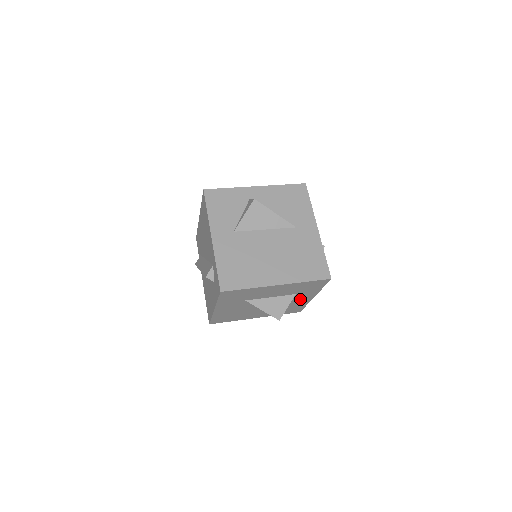
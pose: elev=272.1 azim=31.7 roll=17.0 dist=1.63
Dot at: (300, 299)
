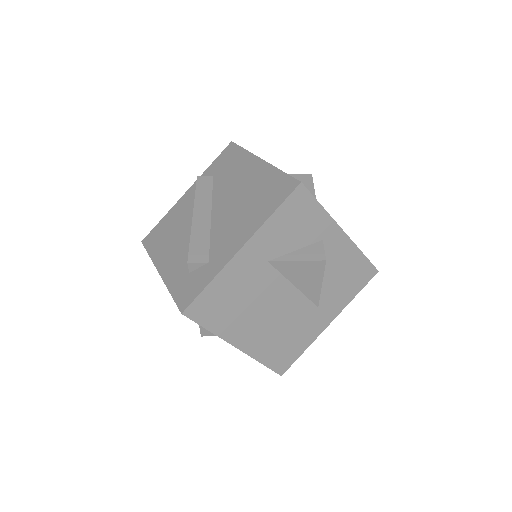
Dot at: occluded
